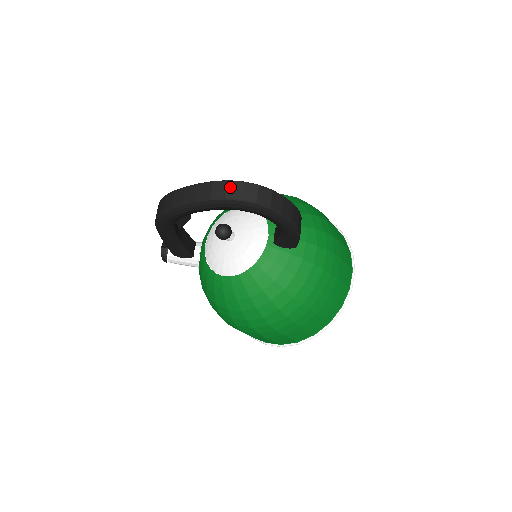
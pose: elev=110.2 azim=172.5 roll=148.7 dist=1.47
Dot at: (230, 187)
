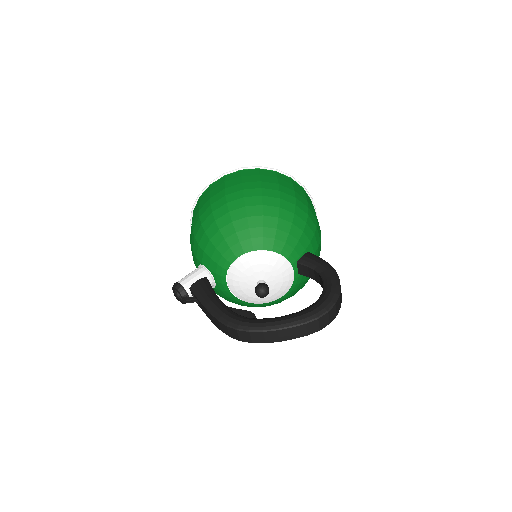
Dot at: (321, 322)
